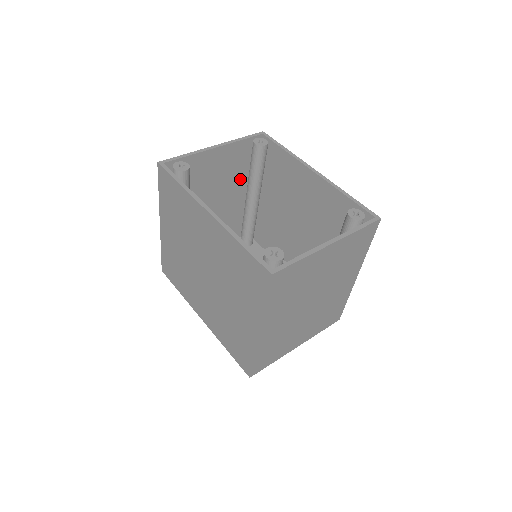
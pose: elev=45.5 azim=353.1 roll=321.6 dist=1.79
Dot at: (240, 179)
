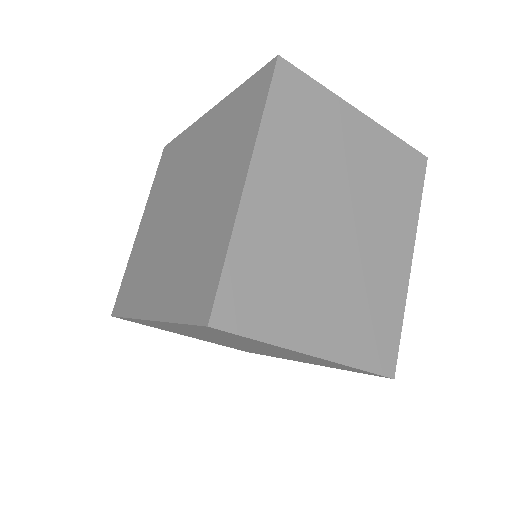
Dot at: occluded
